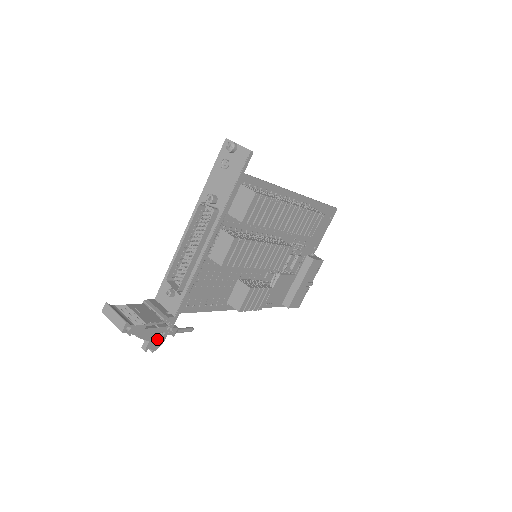
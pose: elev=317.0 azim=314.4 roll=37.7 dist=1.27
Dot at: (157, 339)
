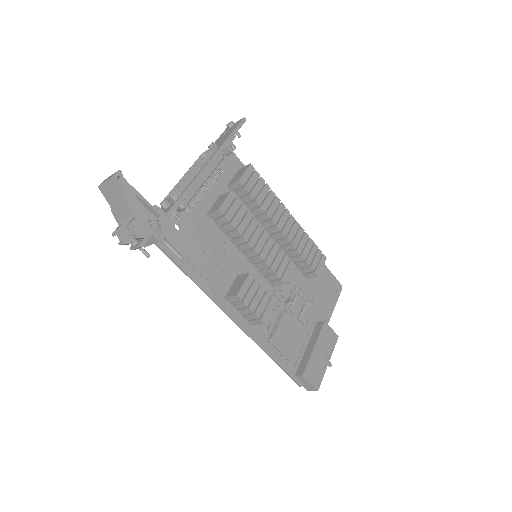
Dot at: (144, 224)
